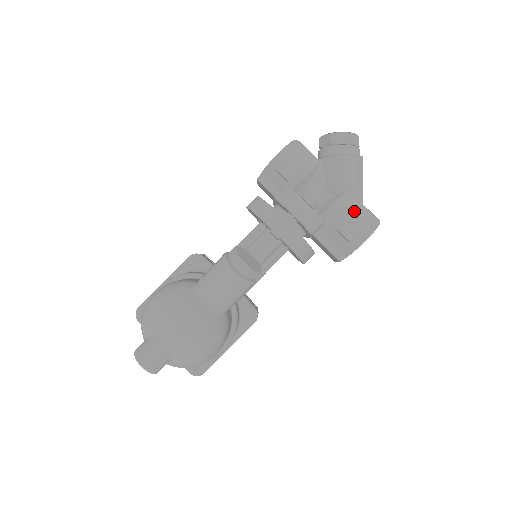
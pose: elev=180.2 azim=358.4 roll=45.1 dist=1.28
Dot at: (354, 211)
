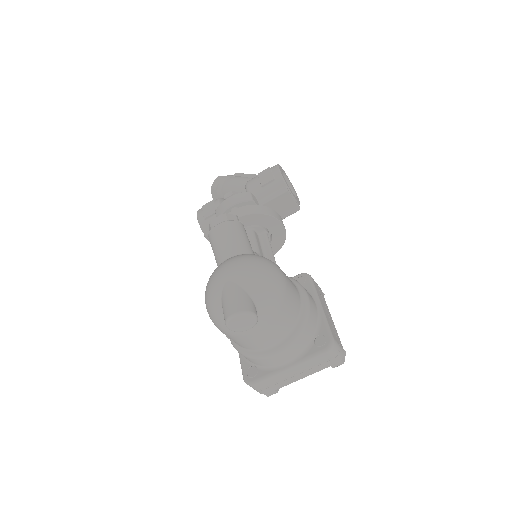
Dot at: (258, 176)
